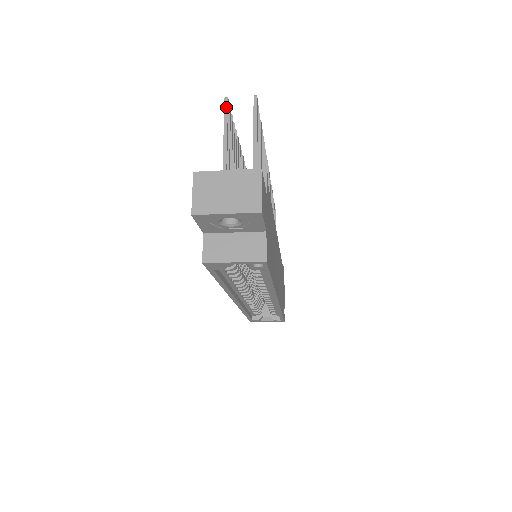
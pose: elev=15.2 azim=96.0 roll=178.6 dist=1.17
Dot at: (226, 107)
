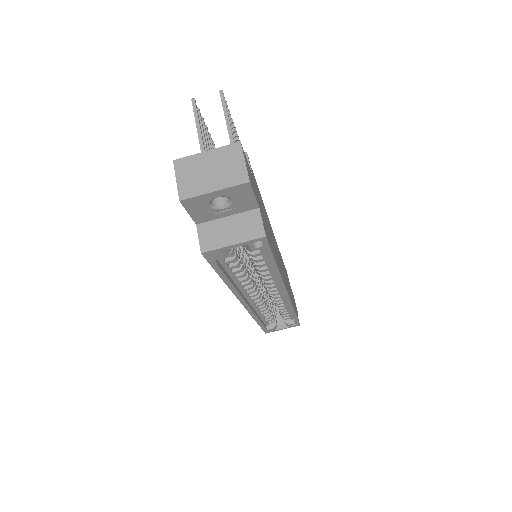
Dot at: (194, 107)
